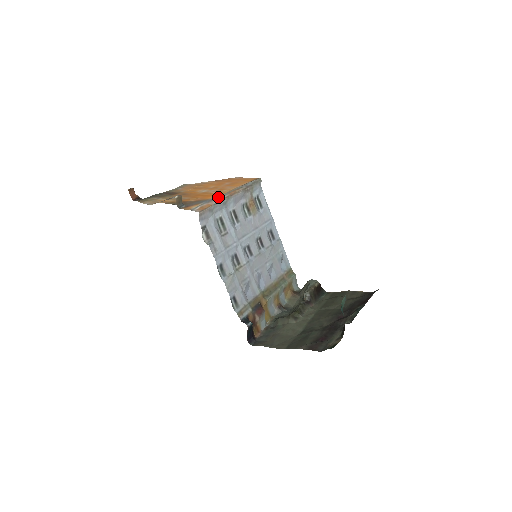
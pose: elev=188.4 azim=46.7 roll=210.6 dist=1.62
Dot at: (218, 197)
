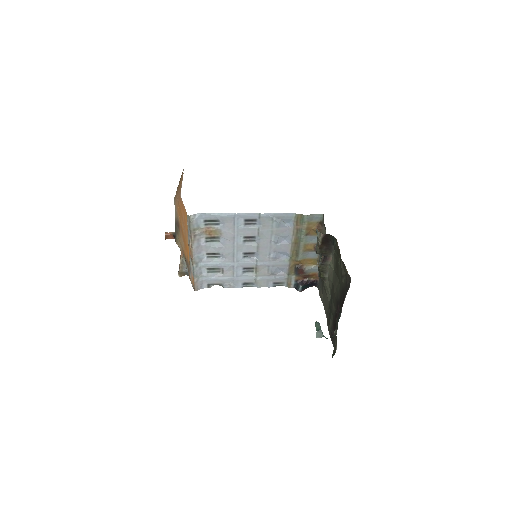
Dot at: (190, 264)
